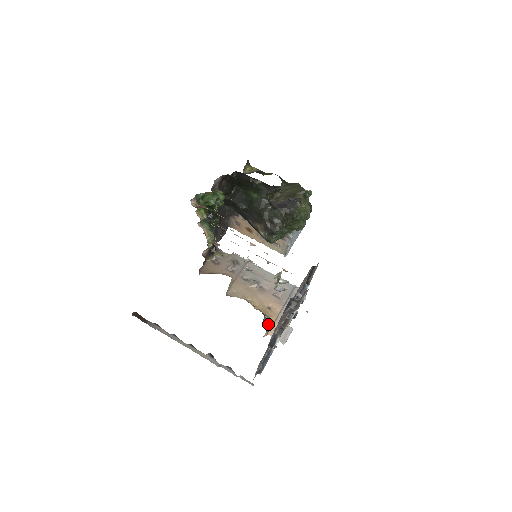
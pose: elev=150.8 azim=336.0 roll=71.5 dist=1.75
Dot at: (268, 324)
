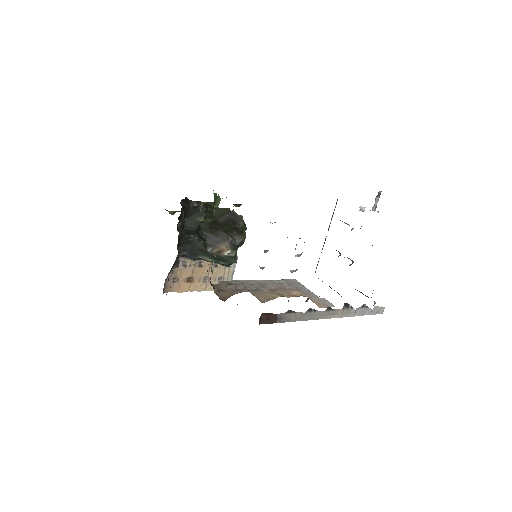
Dot at: occluded
